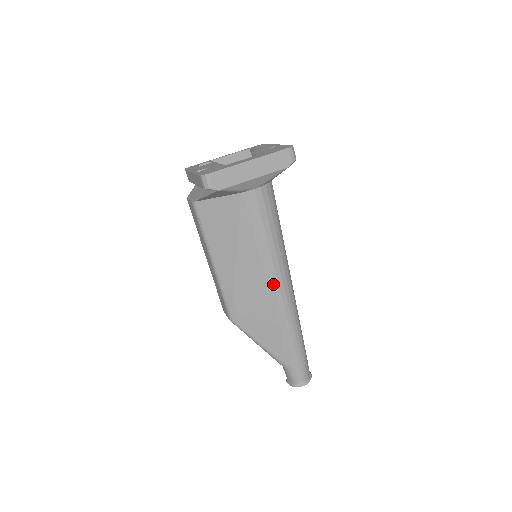
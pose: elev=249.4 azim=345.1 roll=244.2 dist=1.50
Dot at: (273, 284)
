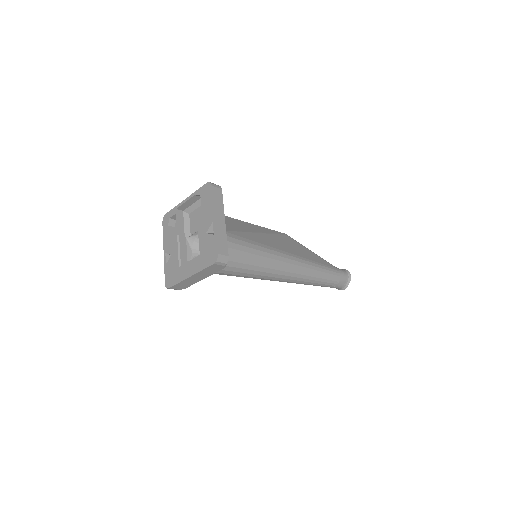
Dot at: occluded
